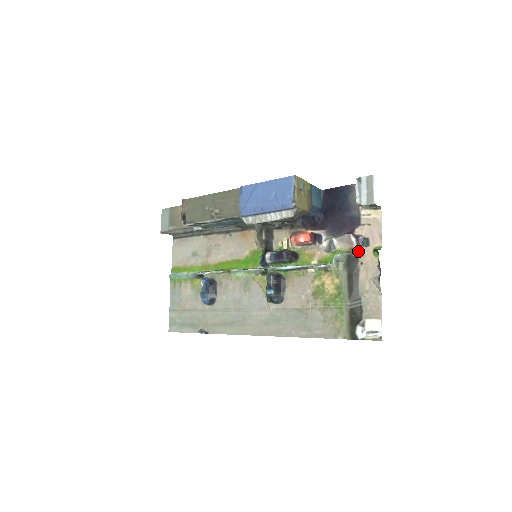
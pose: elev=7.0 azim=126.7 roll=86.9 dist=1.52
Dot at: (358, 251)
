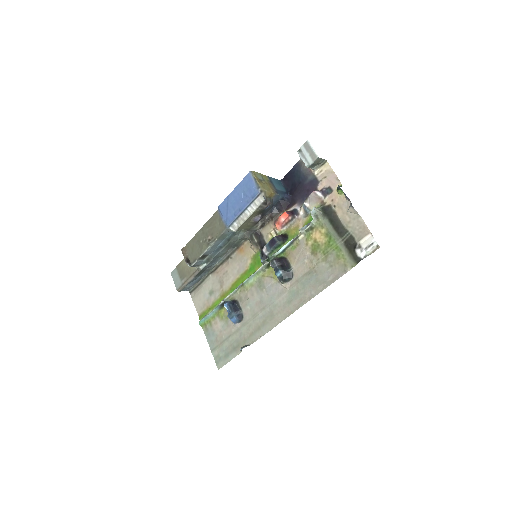
Dot at: (327, 200)
